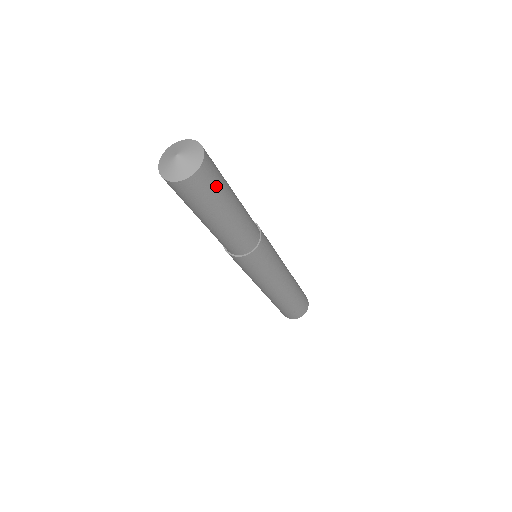
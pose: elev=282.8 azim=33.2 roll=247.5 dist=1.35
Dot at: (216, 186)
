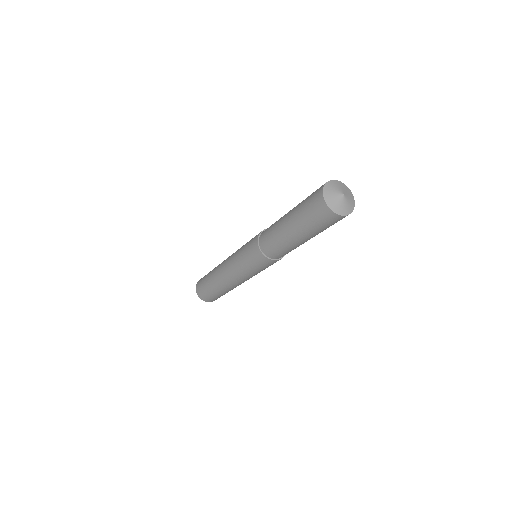
Dot at: occluded
